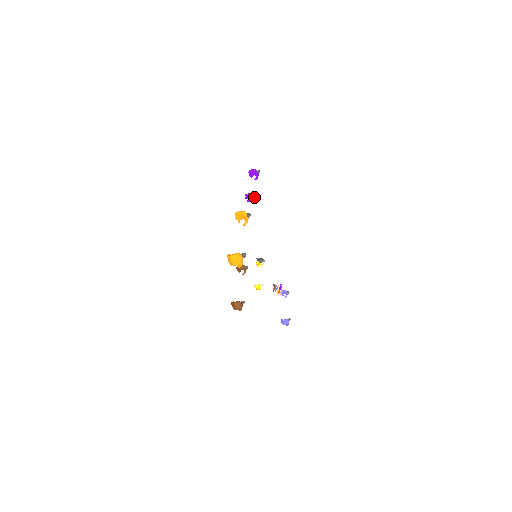
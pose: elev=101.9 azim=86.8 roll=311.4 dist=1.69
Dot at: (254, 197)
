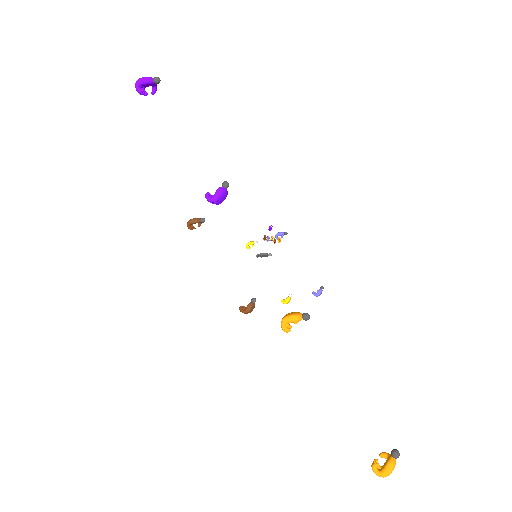
Dot at: (225, 194)
